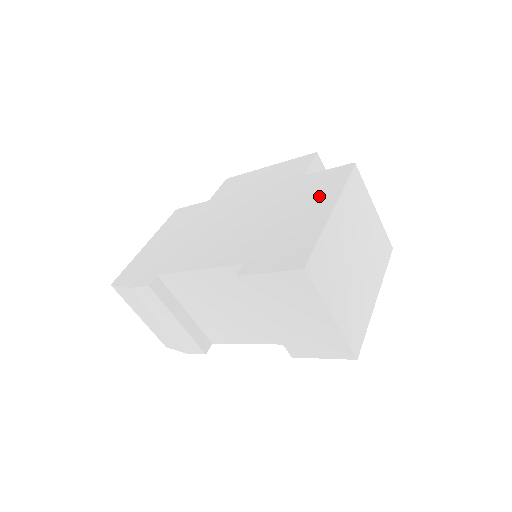
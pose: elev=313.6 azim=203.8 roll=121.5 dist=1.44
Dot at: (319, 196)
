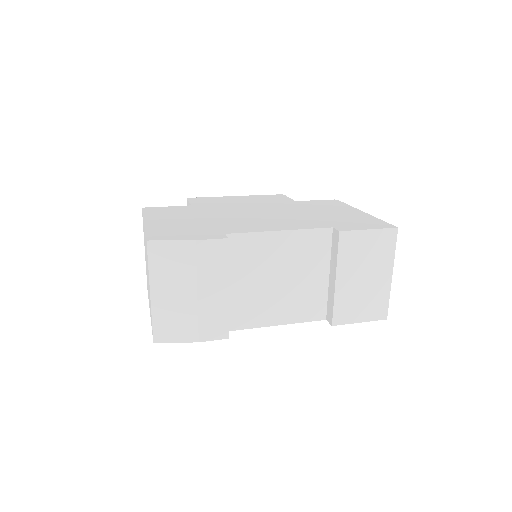
Dot at: (337, 208)
